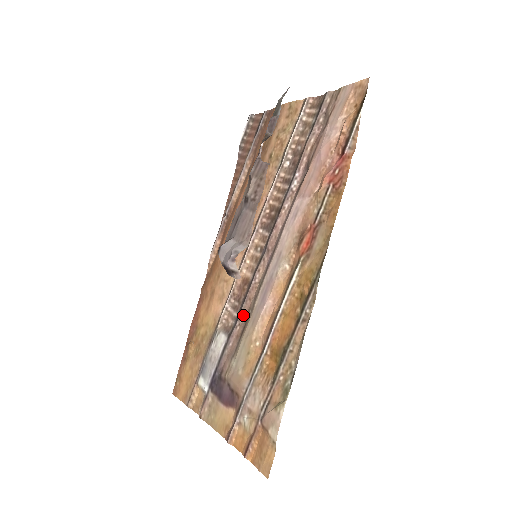
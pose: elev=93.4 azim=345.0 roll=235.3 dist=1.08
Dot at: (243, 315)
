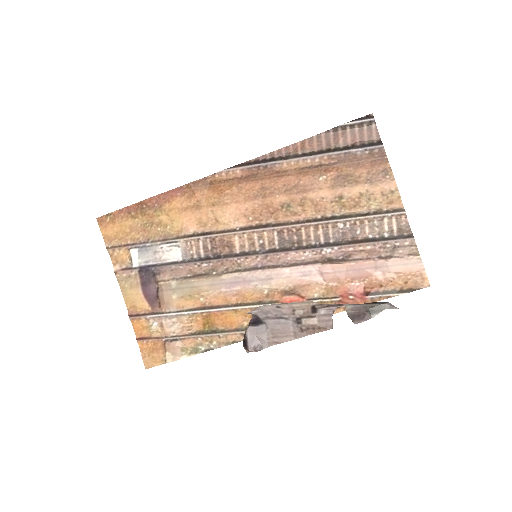
Dot at: (208, 265)
